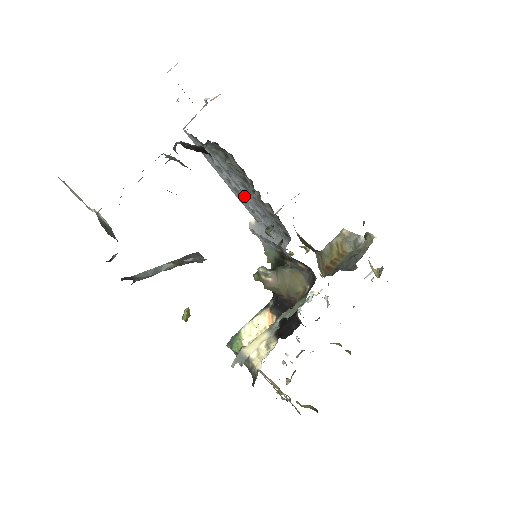
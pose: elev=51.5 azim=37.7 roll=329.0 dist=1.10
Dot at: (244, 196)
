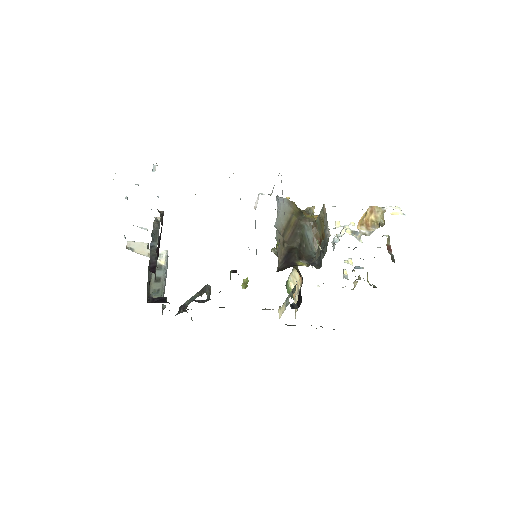
Dot at: occluded
